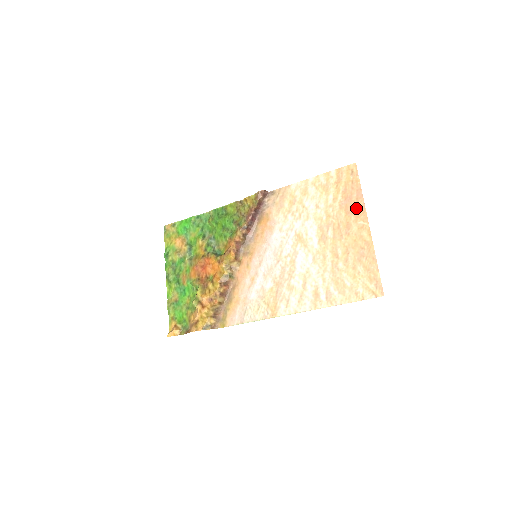
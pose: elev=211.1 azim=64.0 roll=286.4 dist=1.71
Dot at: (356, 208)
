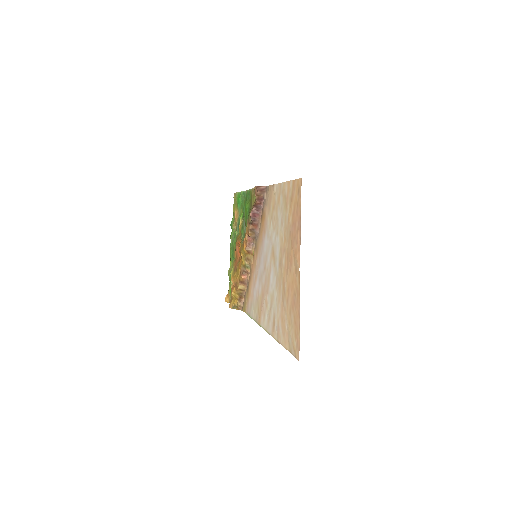
Dot at: (296, 241)
